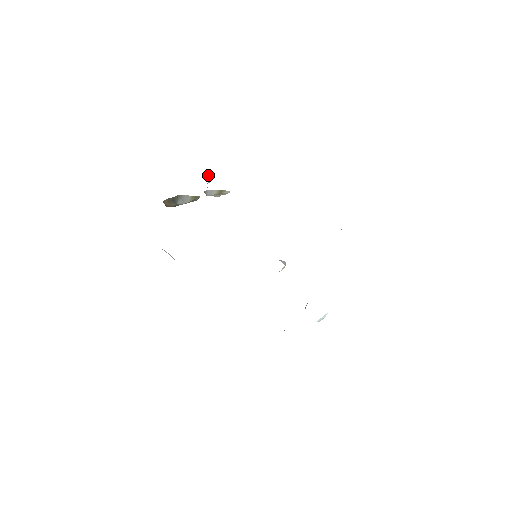
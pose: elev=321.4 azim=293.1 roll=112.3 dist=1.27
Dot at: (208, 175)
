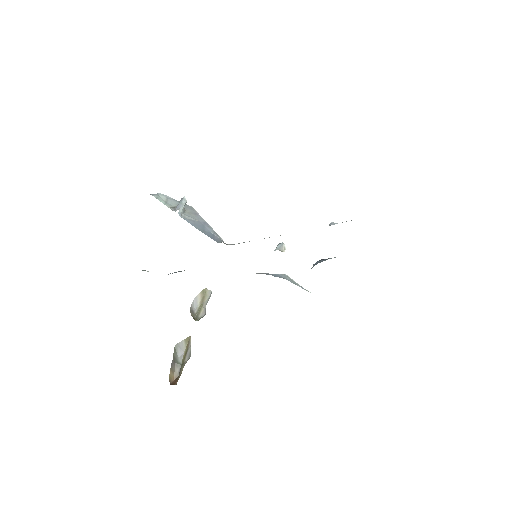
Dot at: (181, 211)
